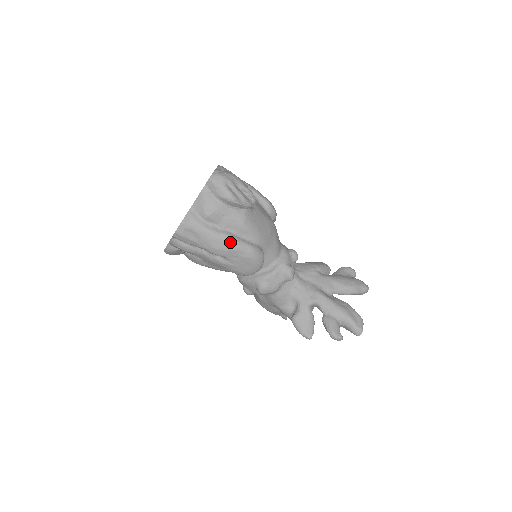
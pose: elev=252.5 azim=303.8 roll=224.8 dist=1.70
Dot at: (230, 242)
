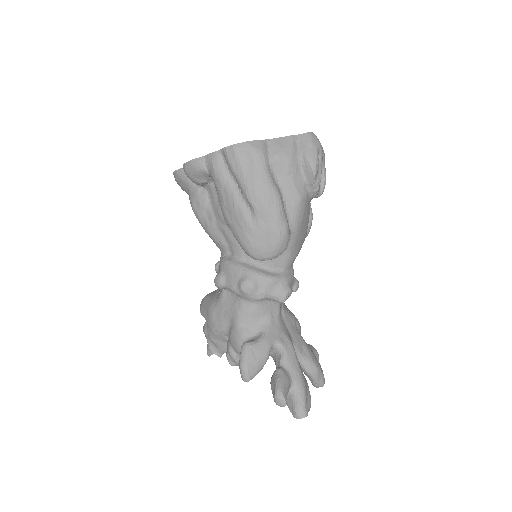
Dot at: (276, 202)
